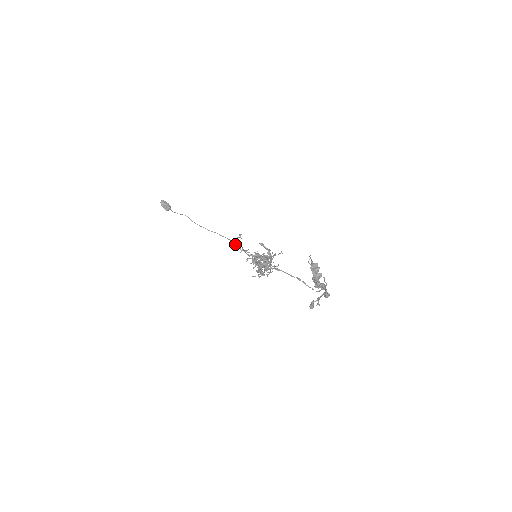
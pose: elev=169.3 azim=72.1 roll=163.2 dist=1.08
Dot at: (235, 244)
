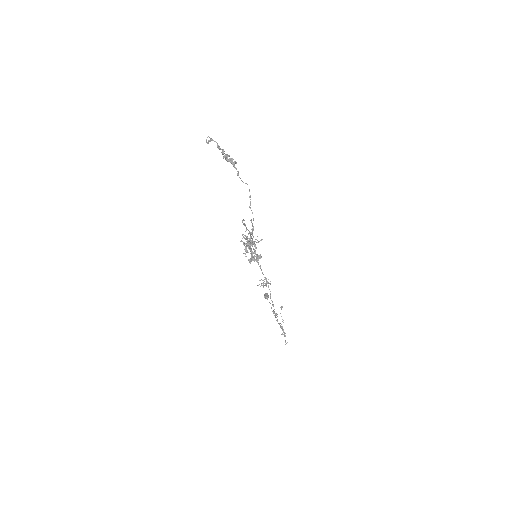
Dot at: occluded
